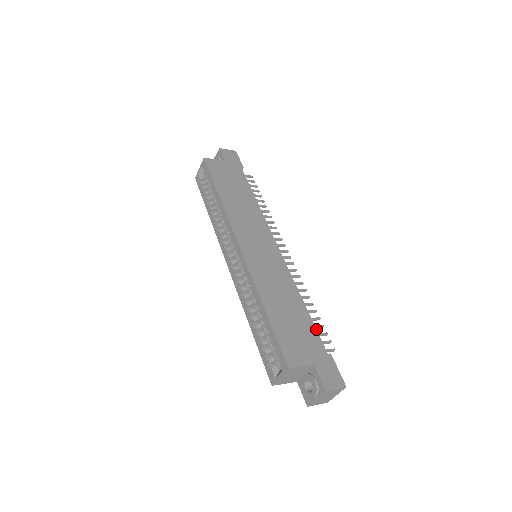
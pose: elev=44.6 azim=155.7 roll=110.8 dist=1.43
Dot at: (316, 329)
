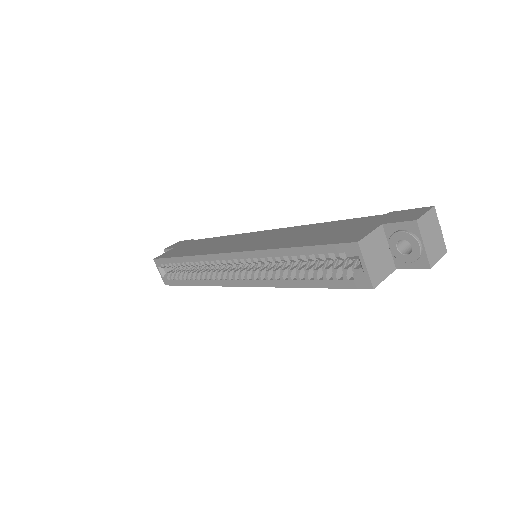
Dot at: (355, 218)
